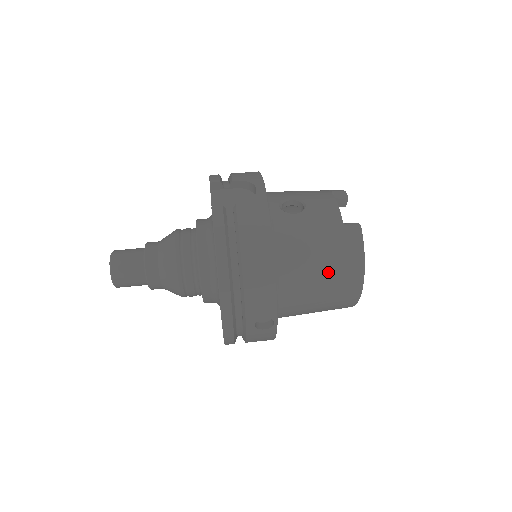
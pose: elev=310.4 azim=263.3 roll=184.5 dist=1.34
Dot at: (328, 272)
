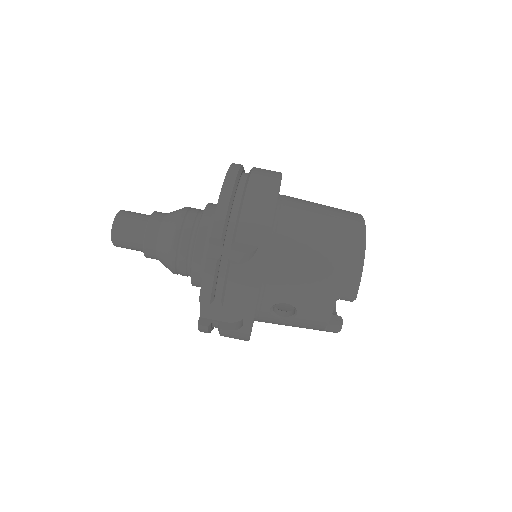
Dot at: occluded
